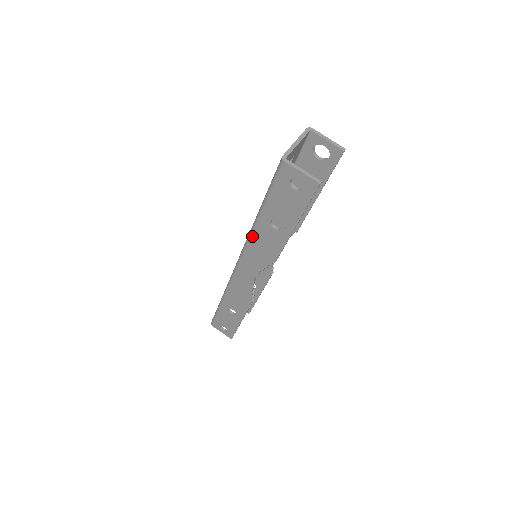
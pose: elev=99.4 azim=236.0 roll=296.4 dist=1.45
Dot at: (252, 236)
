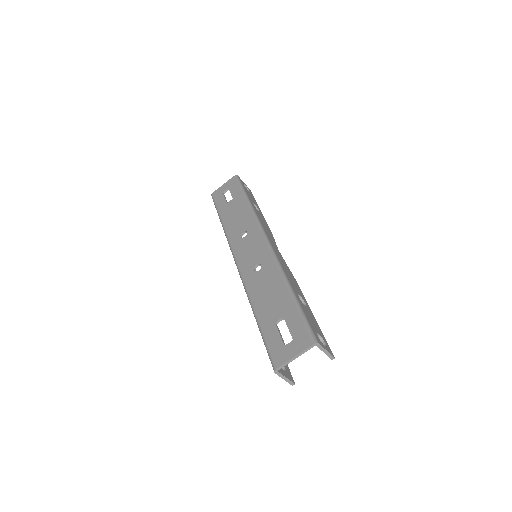
Dot at: (248, 298)
